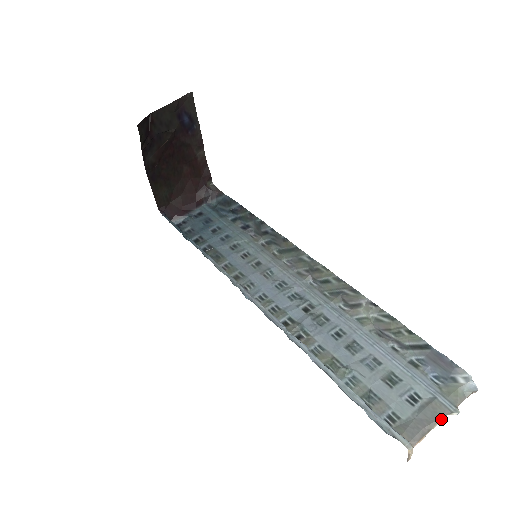
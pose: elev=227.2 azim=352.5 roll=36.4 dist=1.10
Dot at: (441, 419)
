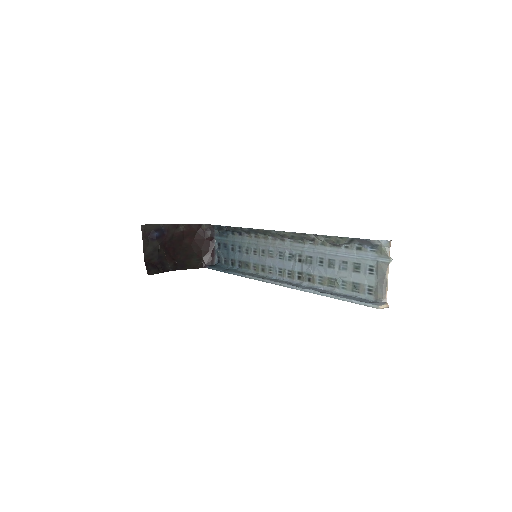
Dot at: (387, 271)
